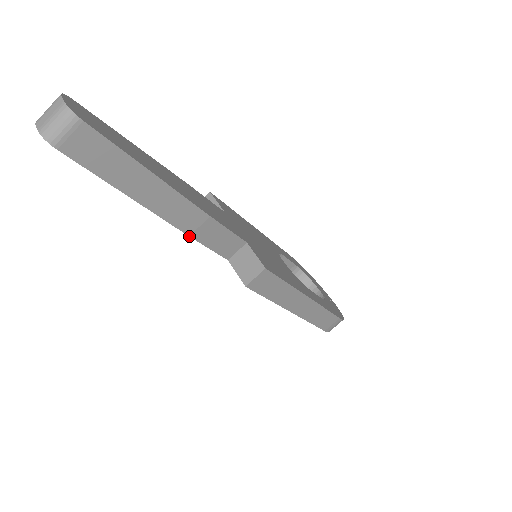
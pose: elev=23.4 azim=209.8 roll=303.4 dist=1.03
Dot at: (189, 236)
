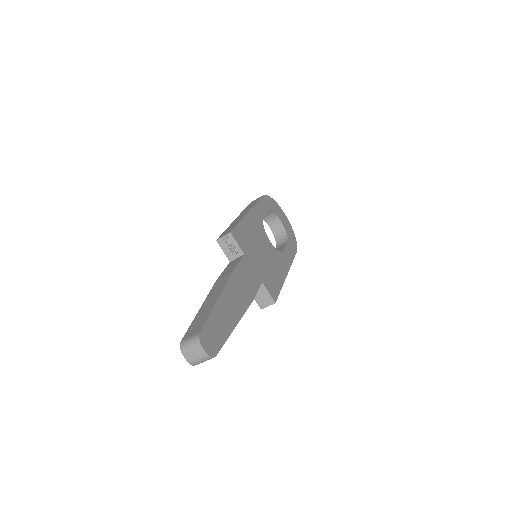
Dot at: occluded
